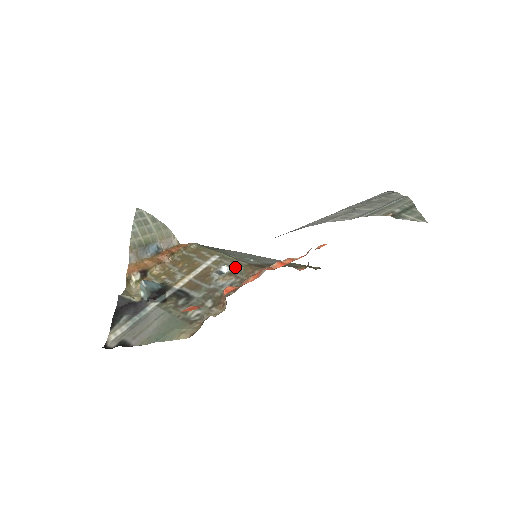
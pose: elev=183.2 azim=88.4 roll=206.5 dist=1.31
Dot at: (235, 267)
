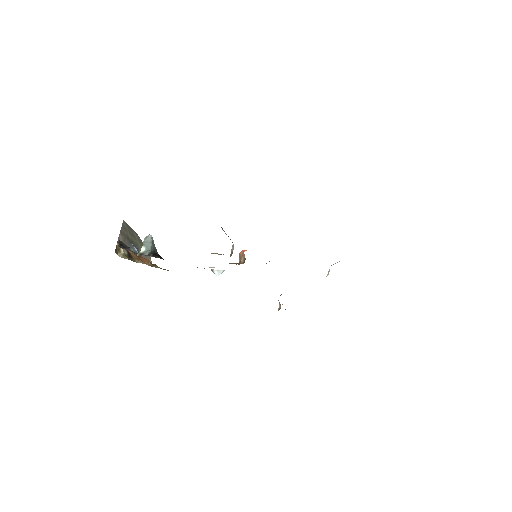
Dot at: occluded
